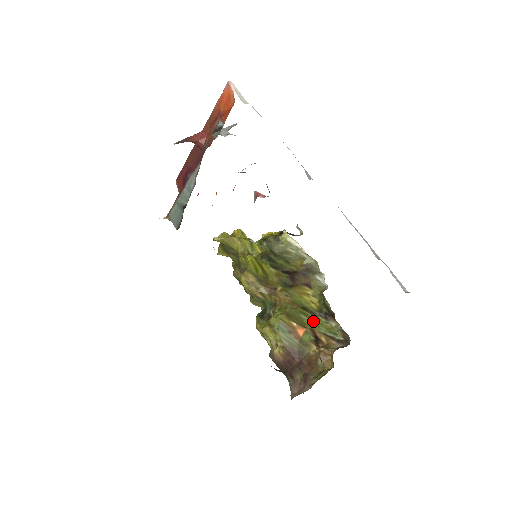
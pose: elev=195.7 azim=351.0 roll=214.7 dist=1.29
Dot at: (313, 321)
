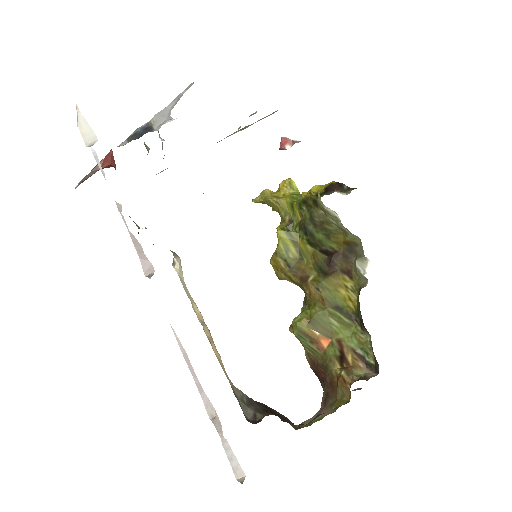
Dot at: (345, 328)
